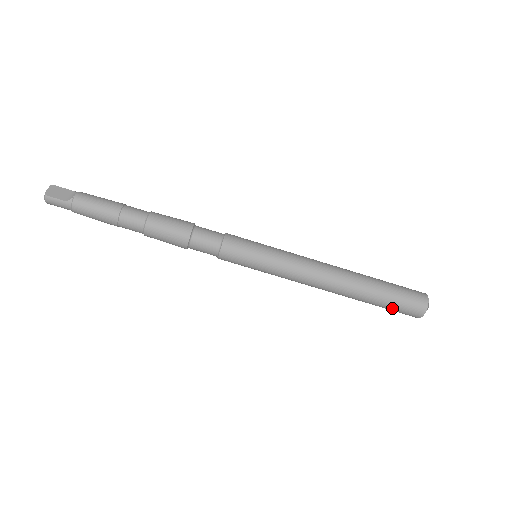
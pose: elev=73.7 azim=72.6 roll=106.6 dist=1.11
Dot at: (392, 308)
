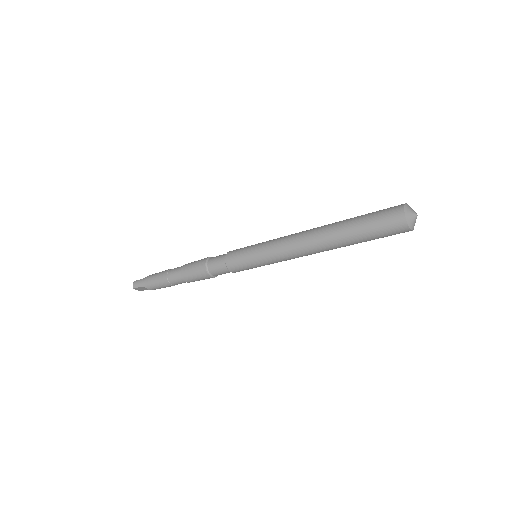
Dot at: occluded
